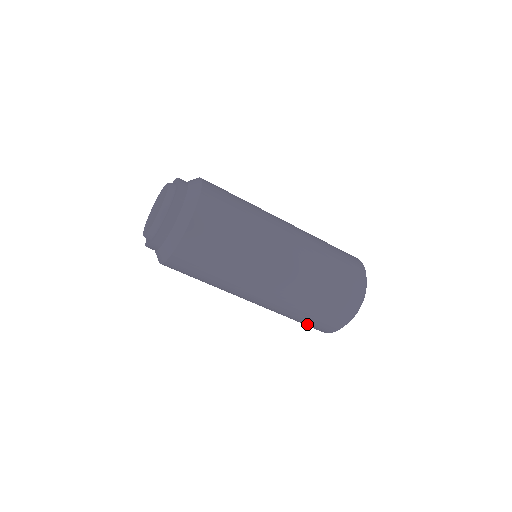
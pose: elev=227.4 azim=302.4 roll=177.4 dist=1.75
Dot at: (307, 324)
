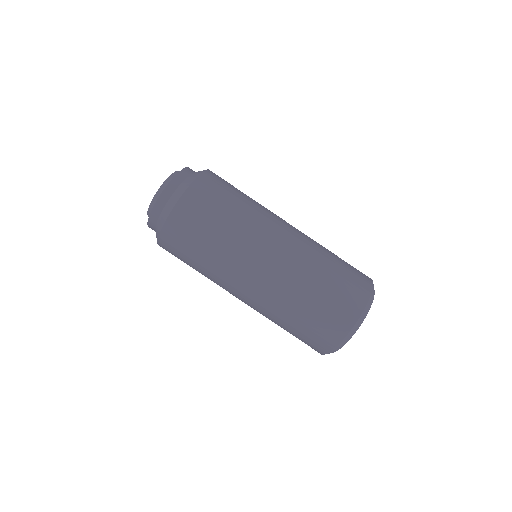
Dot at: (308, 332)
